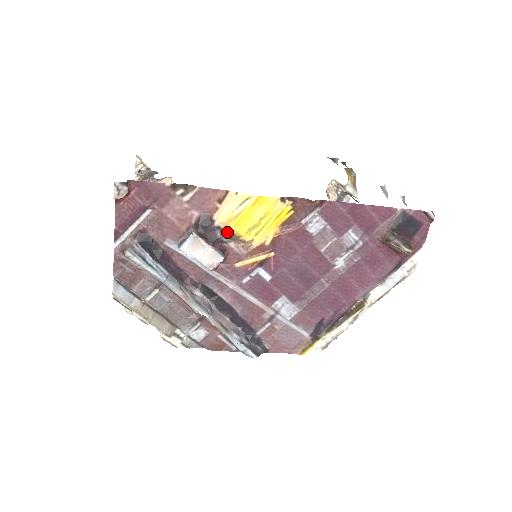
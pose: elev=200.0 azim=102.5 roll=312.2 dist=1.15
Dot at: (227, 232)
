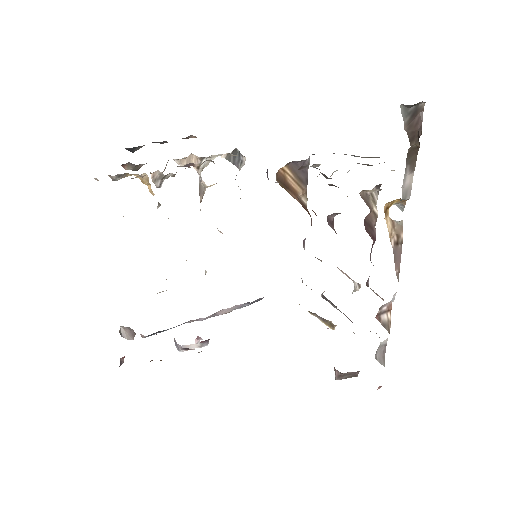
Dot at: occluded
